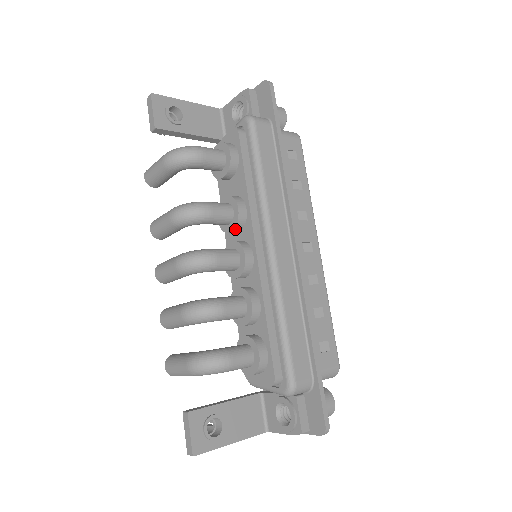
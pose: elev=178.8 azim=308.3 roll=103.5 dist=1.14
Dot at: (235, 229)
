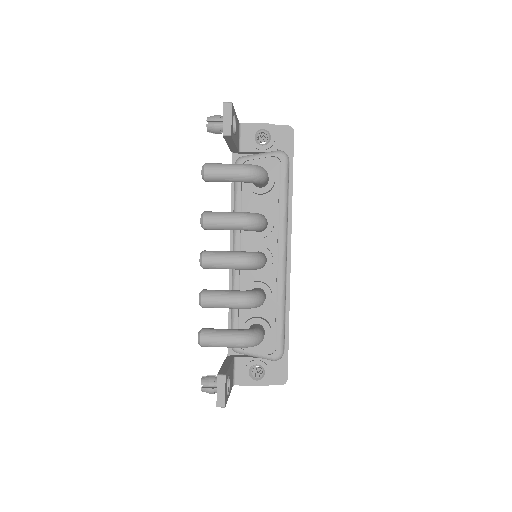
Dot at: (264, 237)
